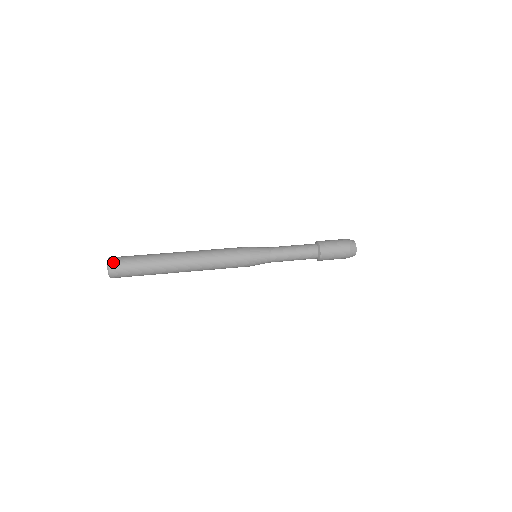
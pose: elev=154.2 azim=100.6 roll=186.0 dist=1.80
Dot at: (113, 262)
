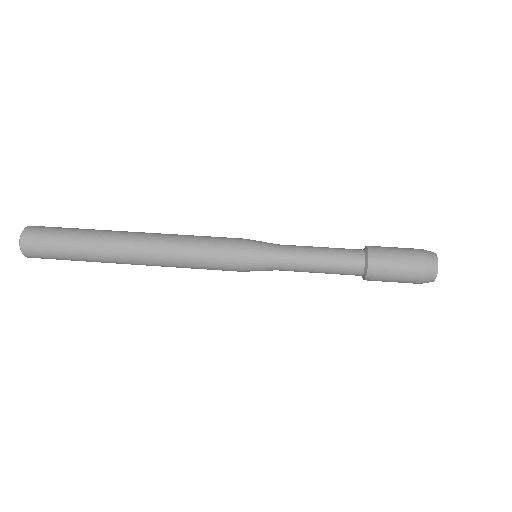
Dot at: (32, 228)
